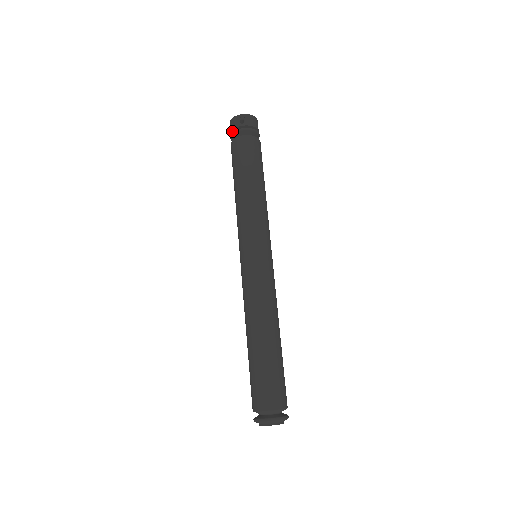
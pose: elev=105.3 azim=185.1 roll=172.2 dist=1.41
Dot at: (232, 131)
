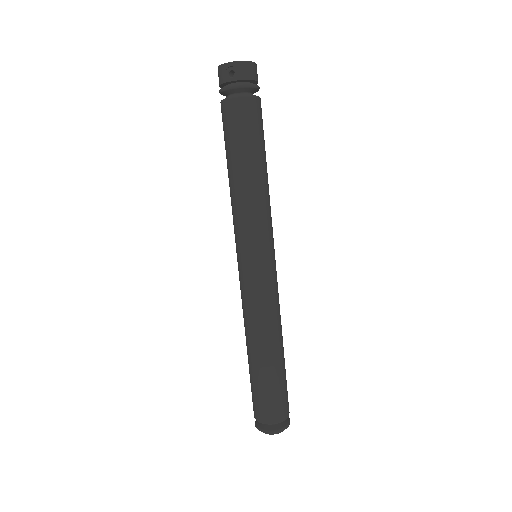
Dot at: (221, 85)
